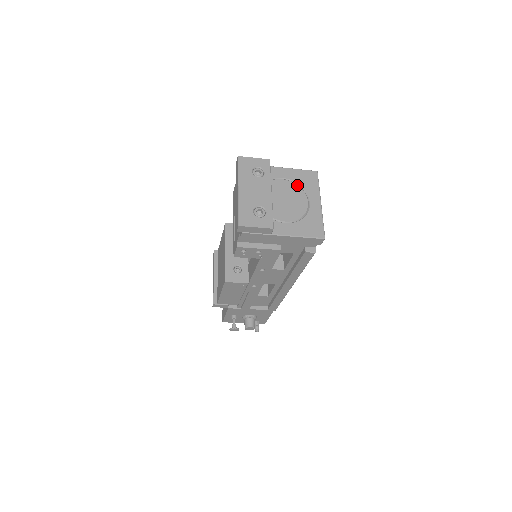
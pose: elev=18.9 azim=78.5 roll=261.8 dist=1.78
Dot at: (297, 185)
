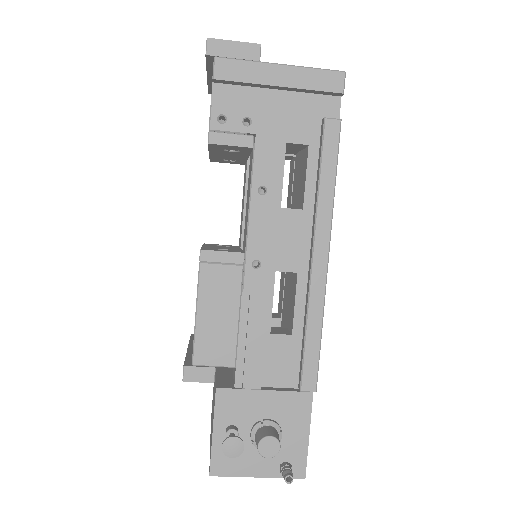
Dot at: occluded
